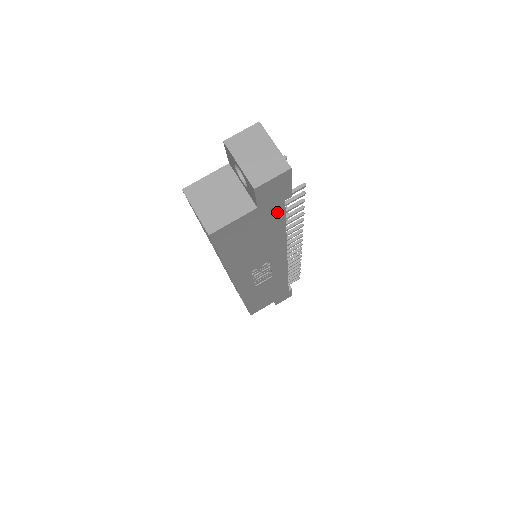
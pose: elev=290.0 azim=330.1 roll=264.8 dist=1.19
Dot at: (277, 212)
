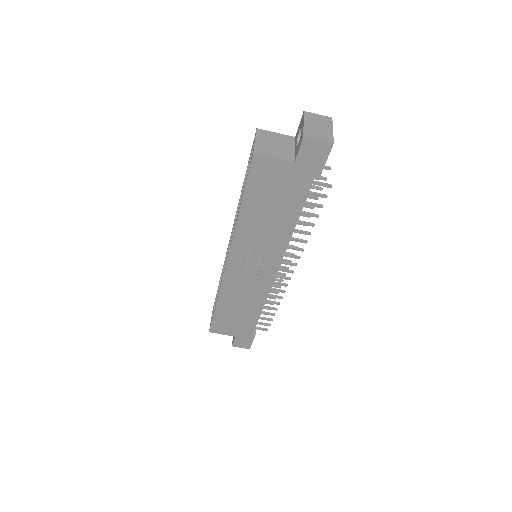
Dot at: (302, 188)
